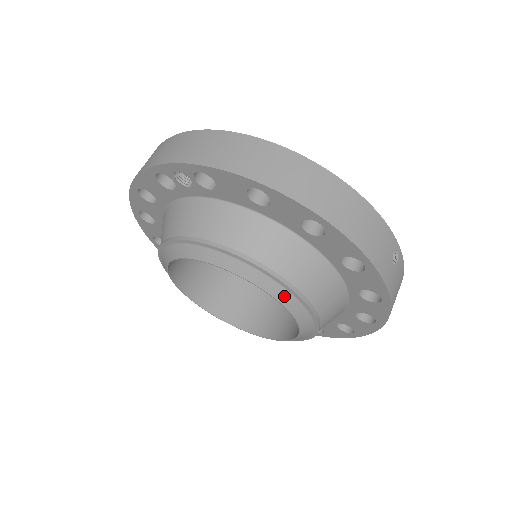
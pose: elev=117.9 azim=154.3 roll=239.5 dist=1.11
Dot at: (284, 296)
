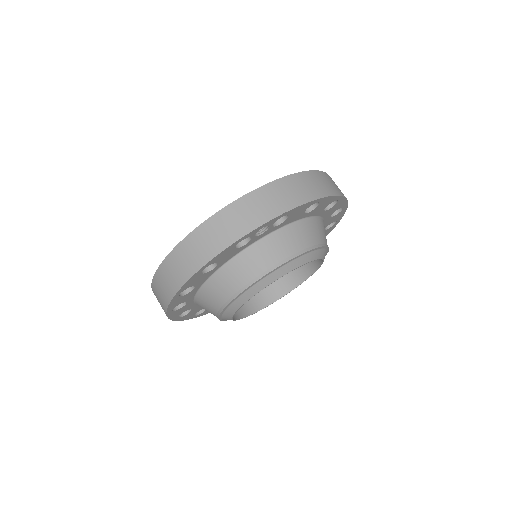
Dot at: (325, 254)
